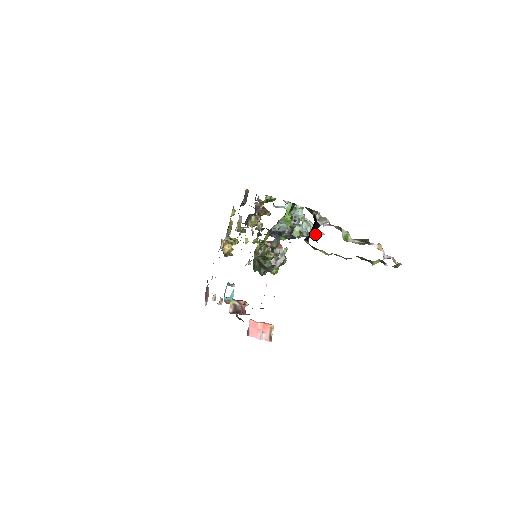
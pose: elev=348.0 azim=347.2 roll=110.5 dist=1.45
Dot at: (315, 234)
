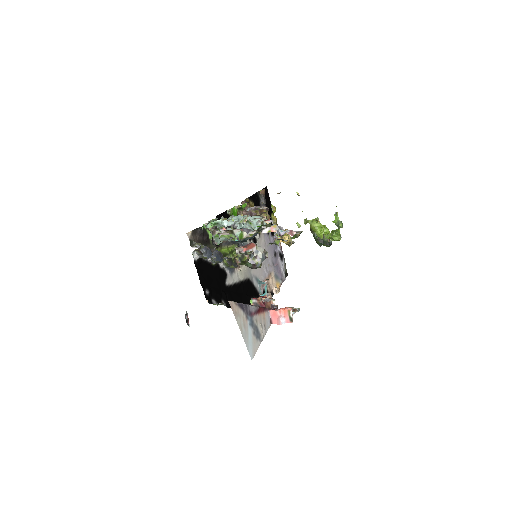
Dot at: occluded
